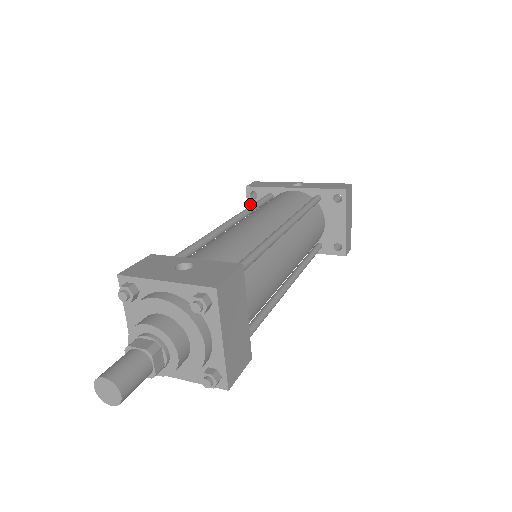
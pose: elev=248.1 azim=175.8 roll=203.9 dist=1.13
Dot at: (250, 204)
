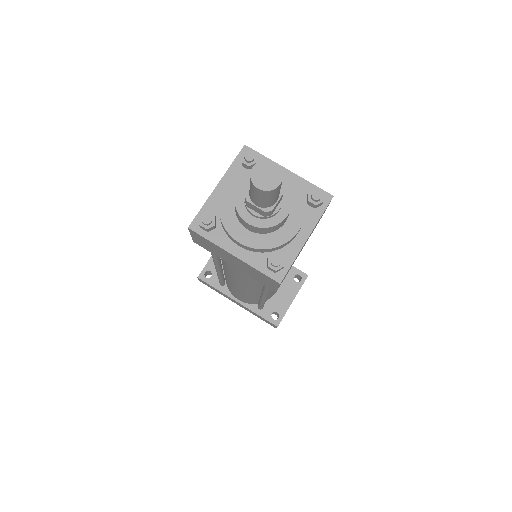
Dot at: occluded
